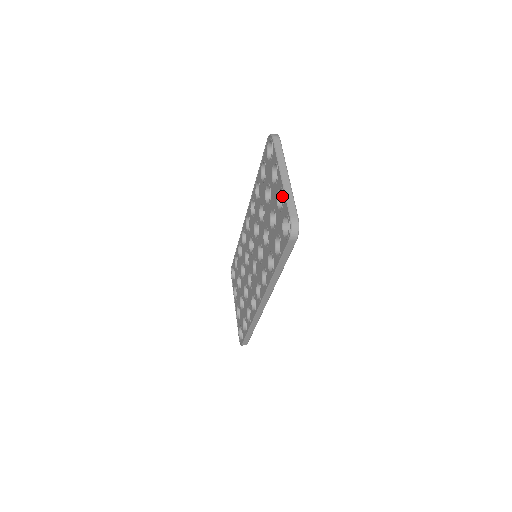
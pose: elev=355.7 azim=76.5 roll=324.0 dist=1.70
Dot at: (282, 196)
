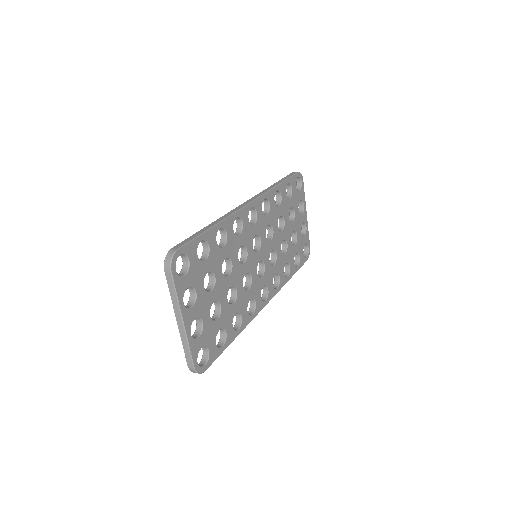
Dot at: (196, 318)
